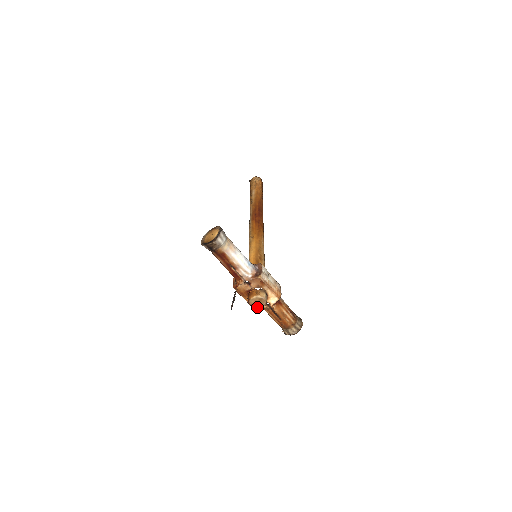
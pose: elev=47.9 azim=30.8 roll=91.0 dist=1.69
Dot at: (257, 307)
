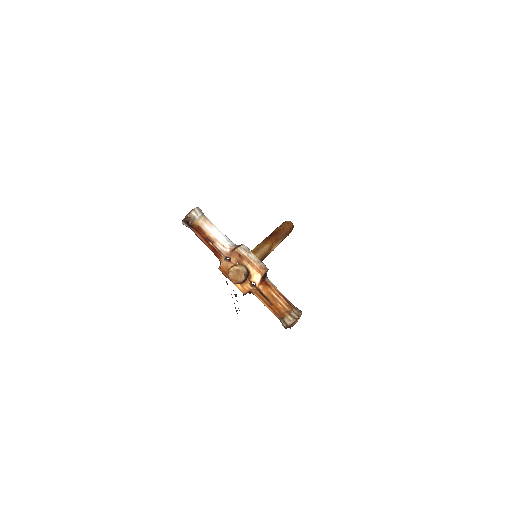
Dot at: (238, 282)
